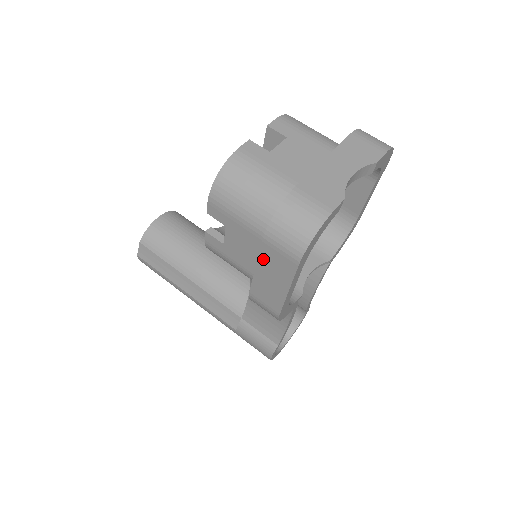
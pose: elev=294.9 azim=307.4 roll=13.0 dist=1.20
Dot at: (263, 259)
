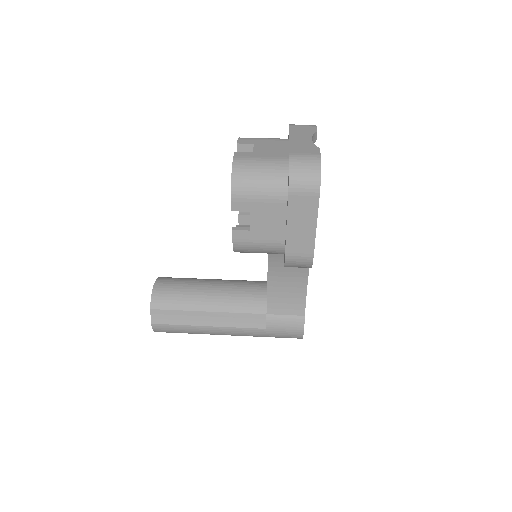
Dot at: (292, 211)
